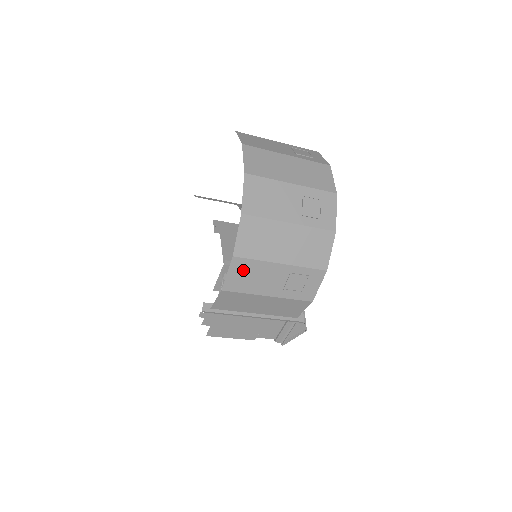
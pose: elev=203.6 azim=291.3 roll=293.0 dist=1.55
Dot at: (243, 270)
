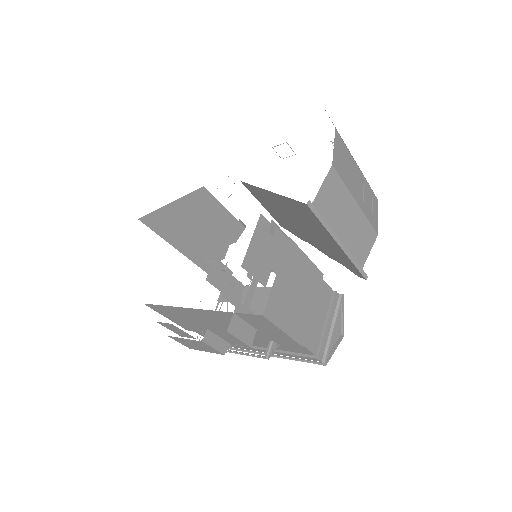
Dot at: (341, 152)
